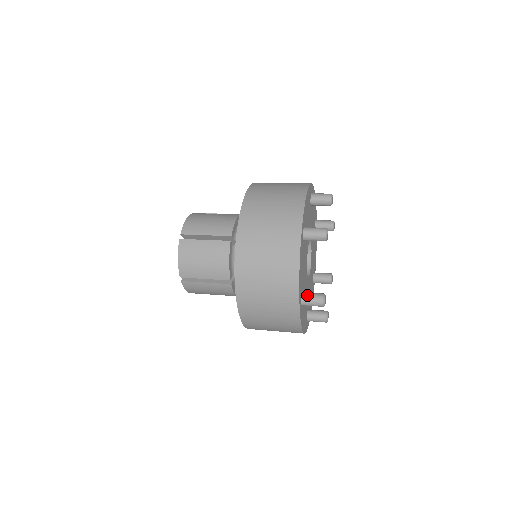
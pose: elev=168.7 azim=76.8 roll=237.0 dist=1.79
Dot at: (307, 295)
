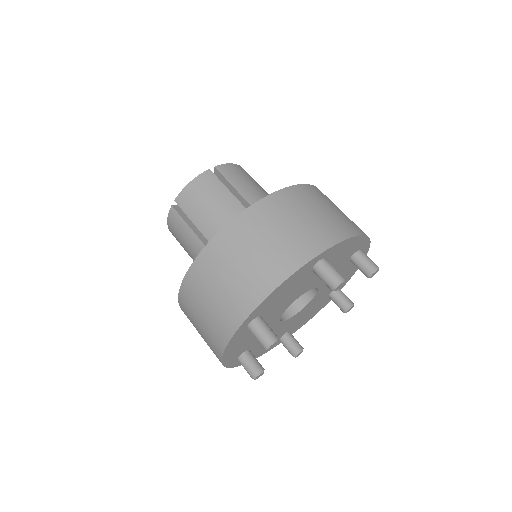
Dot at: (244, 360)
